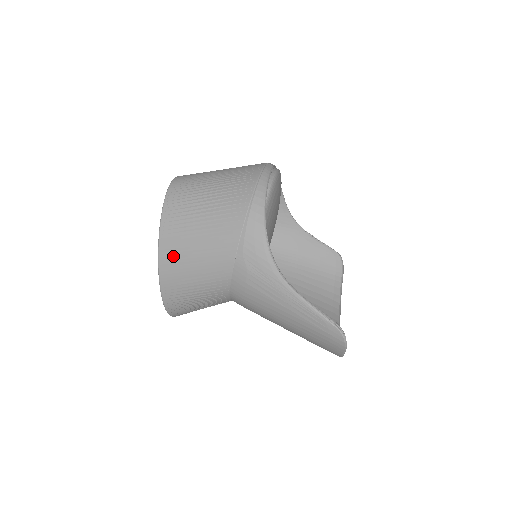
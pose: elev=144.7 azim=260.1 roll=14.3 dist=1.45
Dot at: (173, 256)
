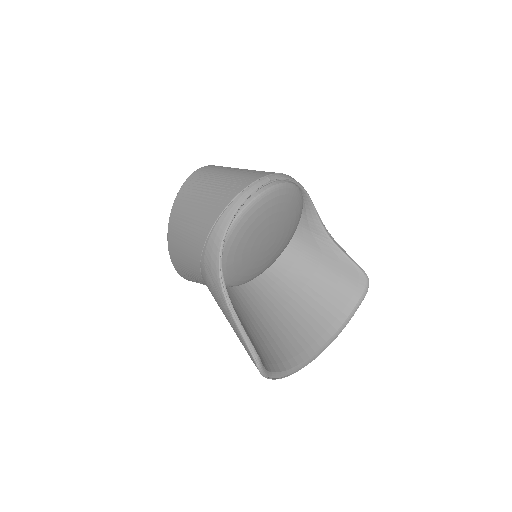
Dot at: (173, 238)
